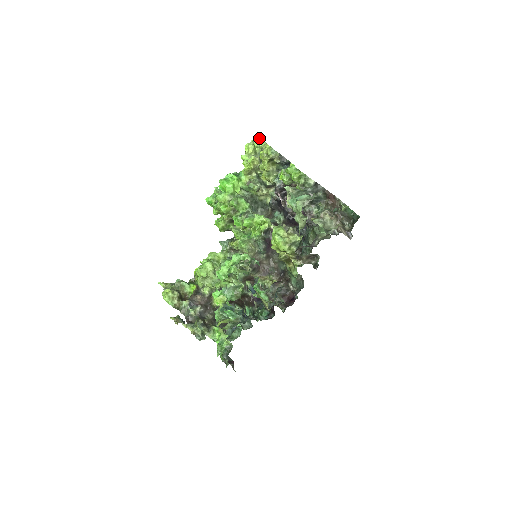
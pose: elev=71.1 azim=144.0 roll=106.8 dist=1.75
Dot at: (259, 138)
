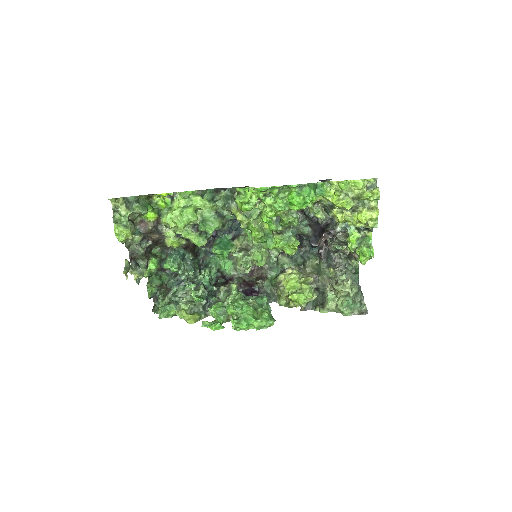
Dot at: (379, 192)
